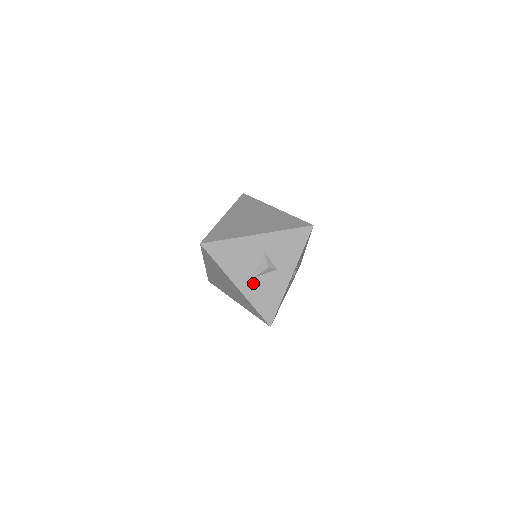
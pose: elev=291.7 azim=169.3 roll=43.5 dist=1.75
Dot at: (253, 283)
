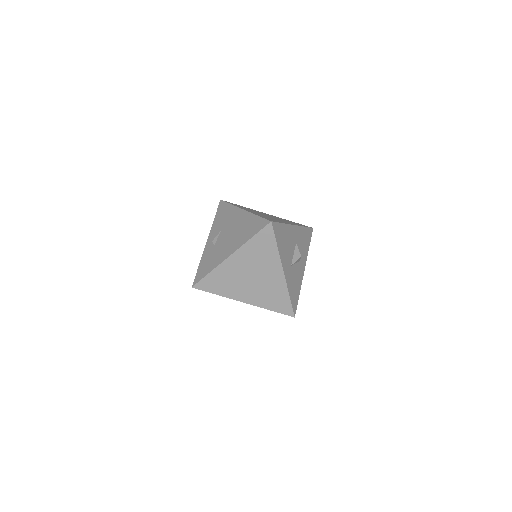
Dot at: (290, 271)
